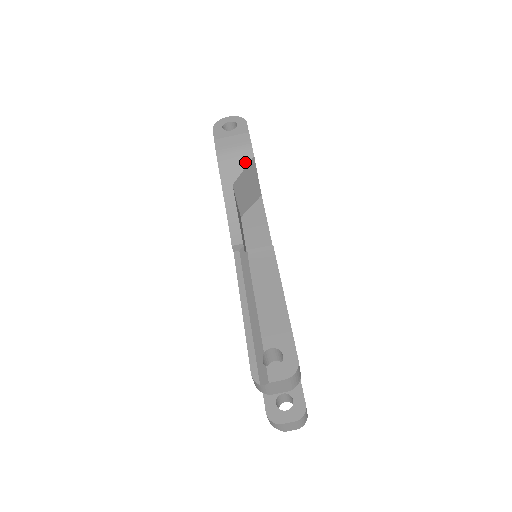
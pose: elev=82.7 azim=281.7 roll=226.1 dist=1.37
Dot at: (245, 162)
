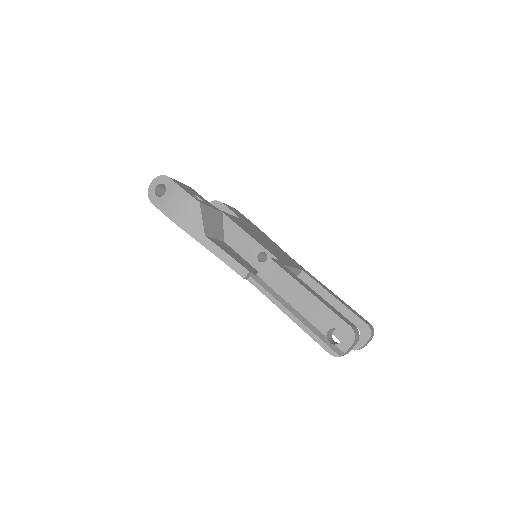
Dot at: (198, 212)
